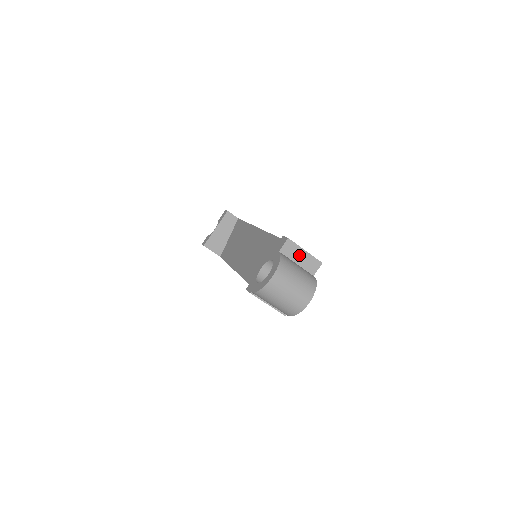
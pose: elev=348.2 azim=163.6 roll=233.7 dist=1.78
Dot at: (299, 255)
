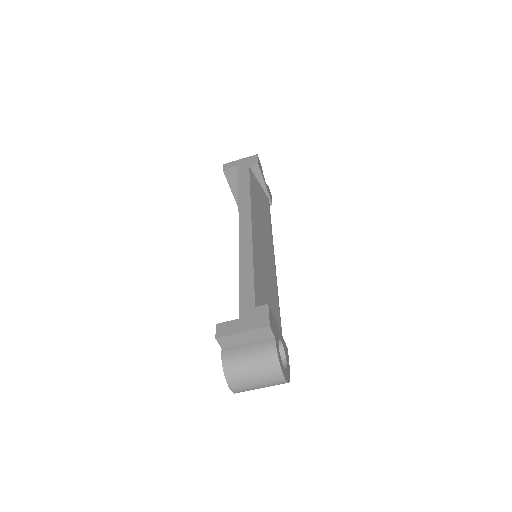
Dot at: (241, 338)
